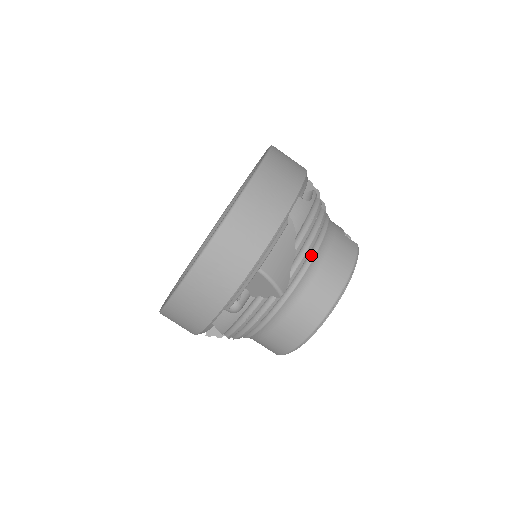
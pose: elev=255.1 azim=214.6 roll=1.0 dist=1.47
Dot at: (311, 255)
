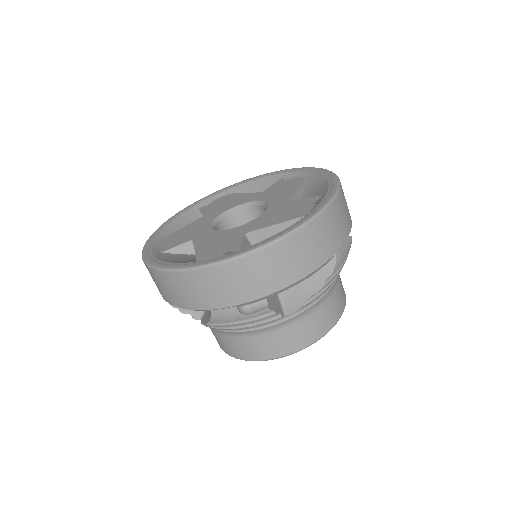
Dot at: occluded
